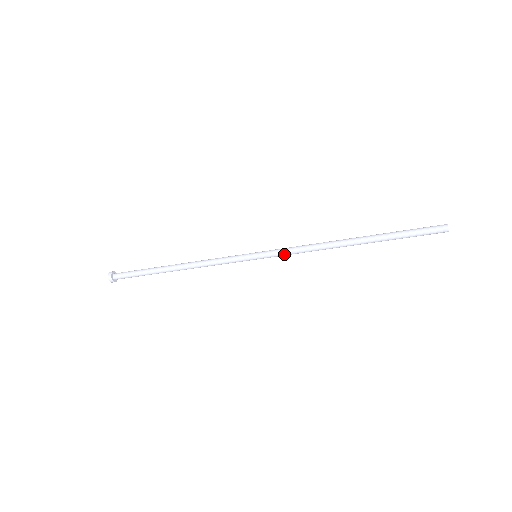
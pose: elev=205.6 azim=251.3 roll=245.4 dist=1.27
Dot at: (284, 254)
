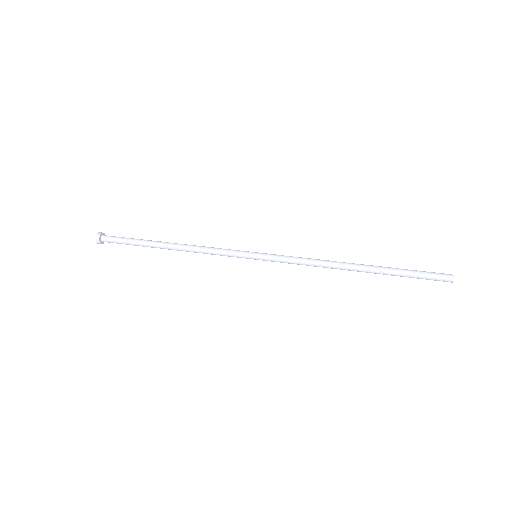
Dot at: occluded
